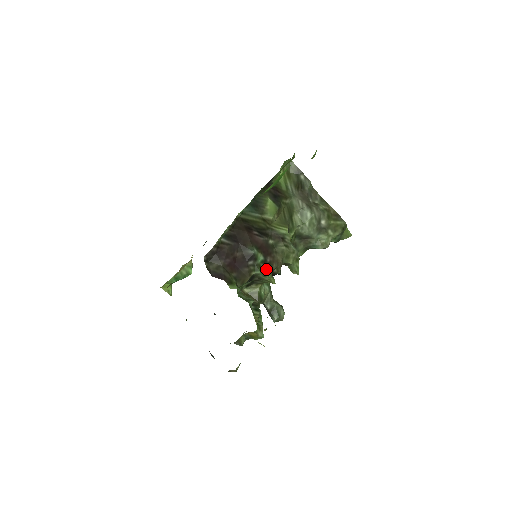
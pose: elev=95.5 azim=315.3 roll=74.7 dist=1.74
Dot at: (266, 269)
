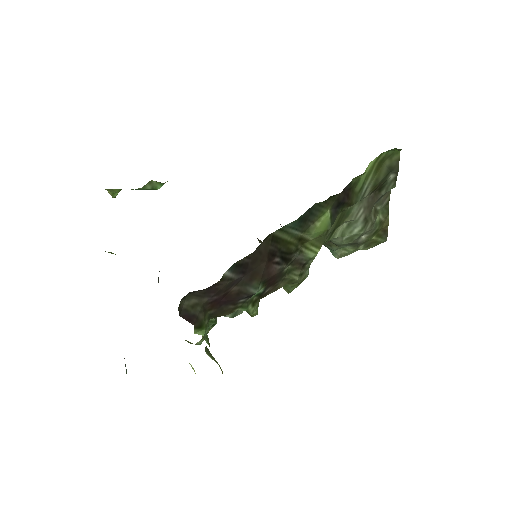
Dot at: (256, 301)
